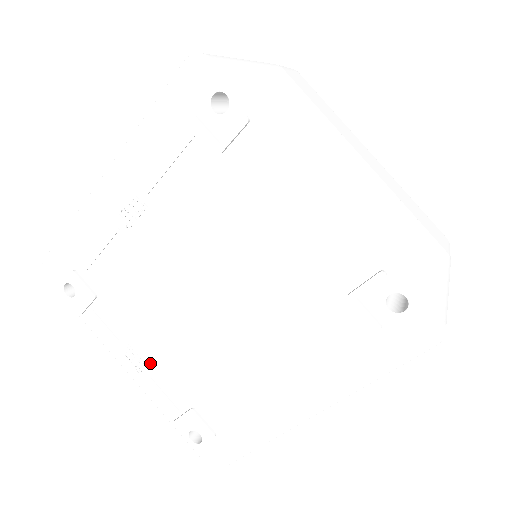
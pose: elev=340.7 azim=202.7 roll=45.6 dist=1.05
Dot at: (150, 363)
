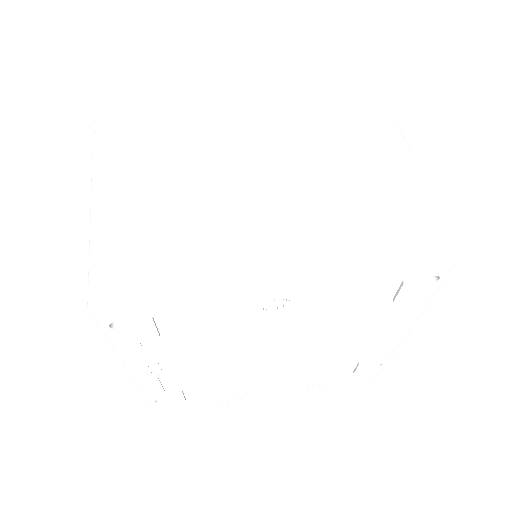
Dot at: (169, 372)
